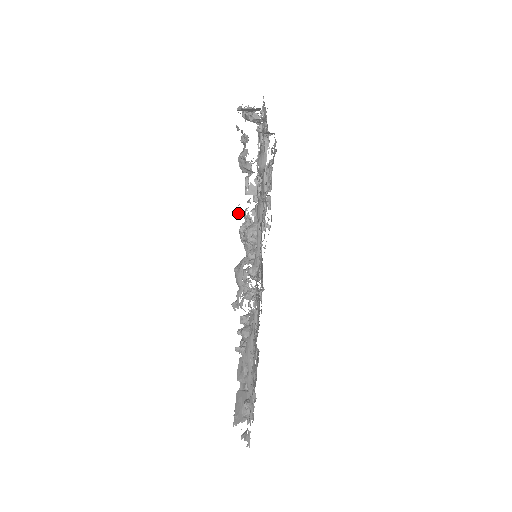
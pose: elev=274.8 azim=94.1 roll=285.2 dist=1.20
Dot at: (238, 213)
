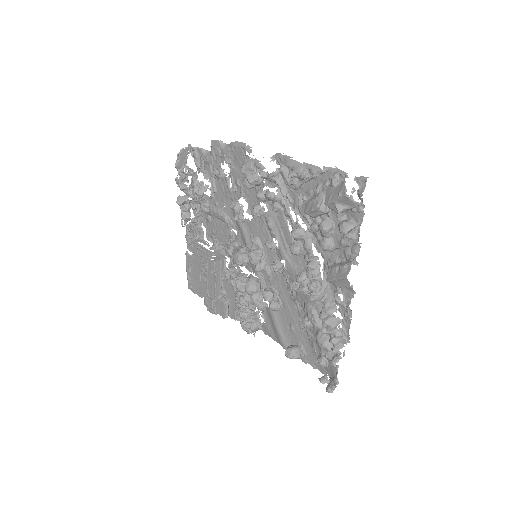
Dot at: (217, 171)
